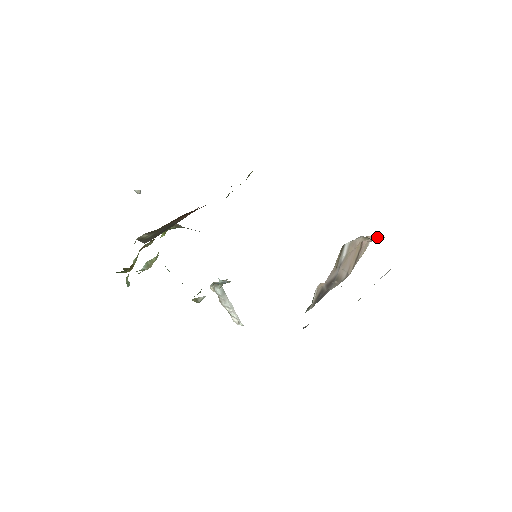
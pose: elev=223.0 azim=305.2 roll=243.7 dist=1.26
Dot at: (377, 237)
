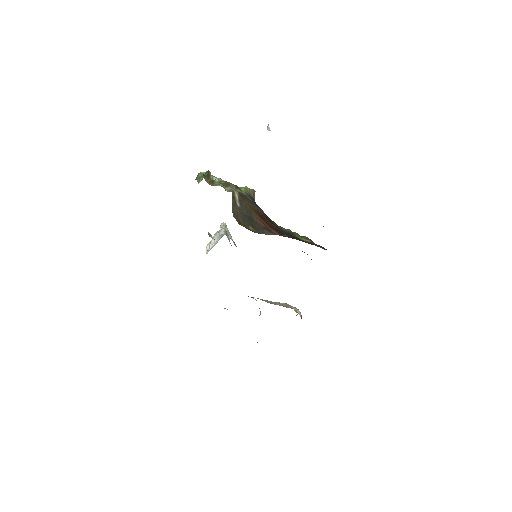
Dot at: (301, 315)
